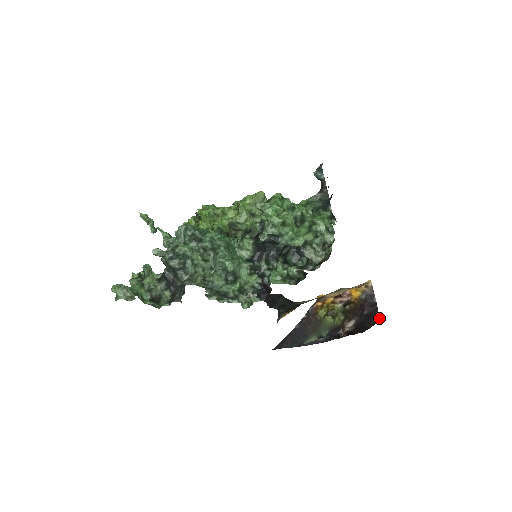
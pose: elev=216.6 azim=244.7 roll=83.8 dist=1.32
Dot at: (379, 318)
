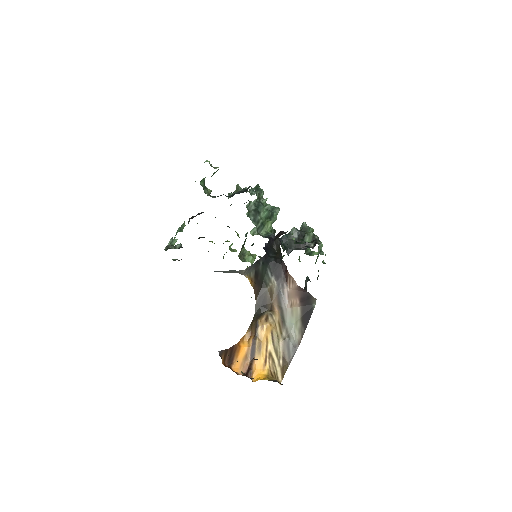
Dot at: occluded
